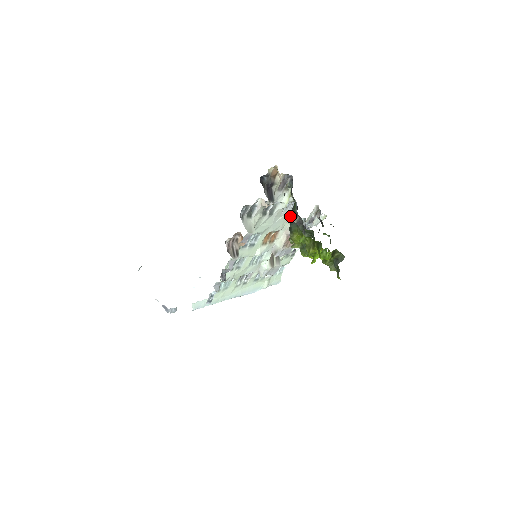
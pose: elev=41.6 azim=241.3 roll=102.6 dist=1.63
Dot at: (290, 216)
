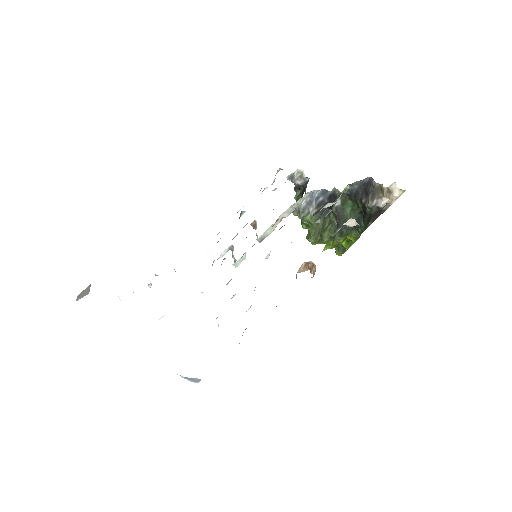
Dot at: (298, 200)
